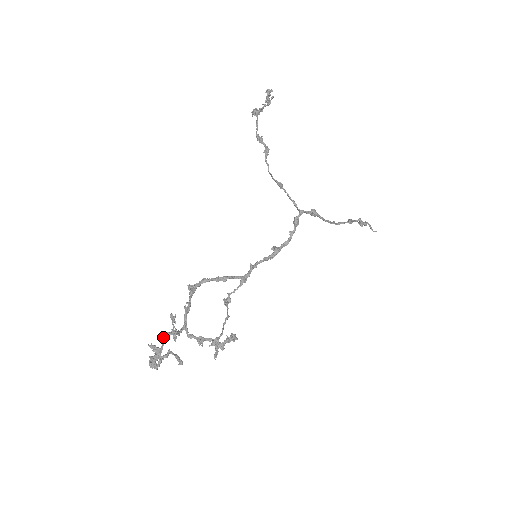
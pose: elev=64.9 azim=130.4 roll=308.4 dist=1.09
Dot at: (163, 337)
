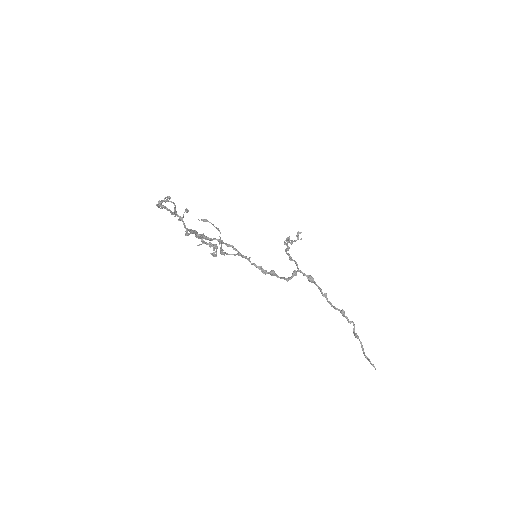
Dot at: occluded
